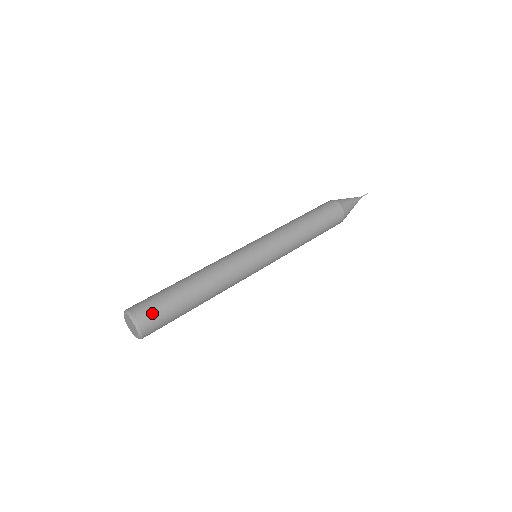
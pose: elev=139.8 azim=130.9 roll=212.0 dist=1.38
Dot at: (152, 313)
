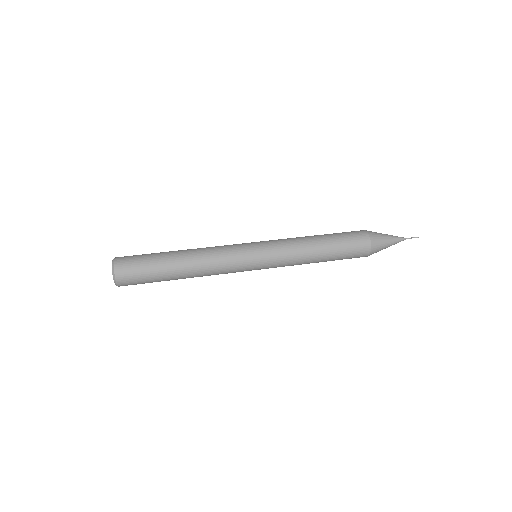
Dot at: (130, 257)
